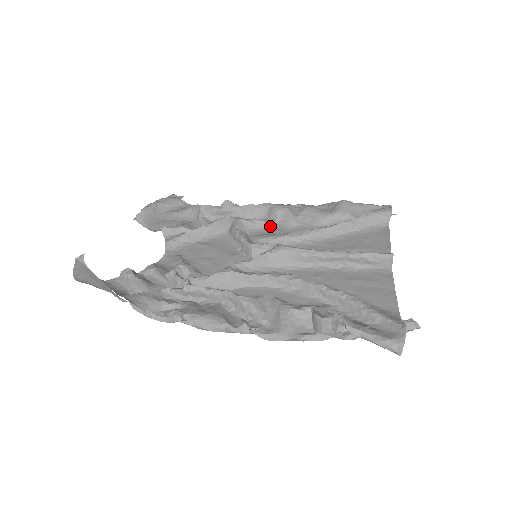
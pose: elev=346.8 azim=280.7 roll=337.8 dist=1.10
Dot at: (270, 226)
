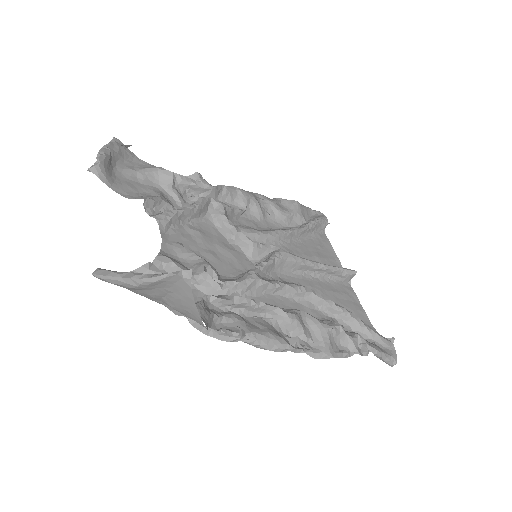
Dot at: (242, 215)
